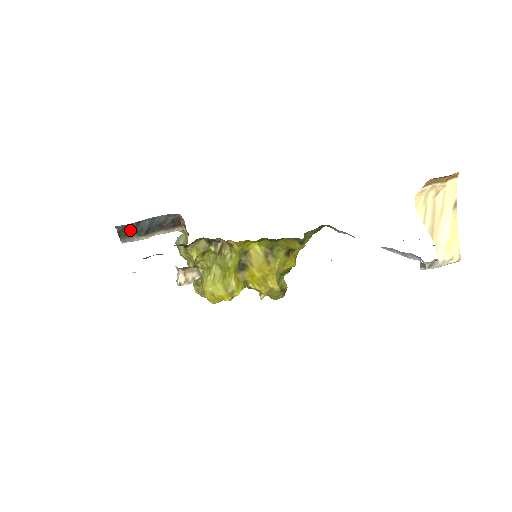
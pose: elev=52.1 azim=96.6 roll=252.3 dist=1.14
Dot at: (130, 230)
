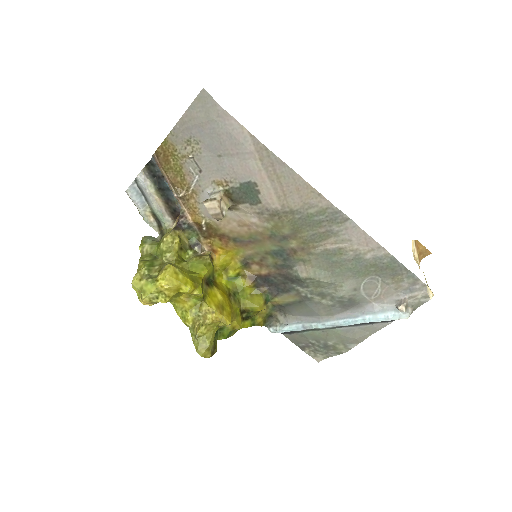
Dot at: (155, 172)
